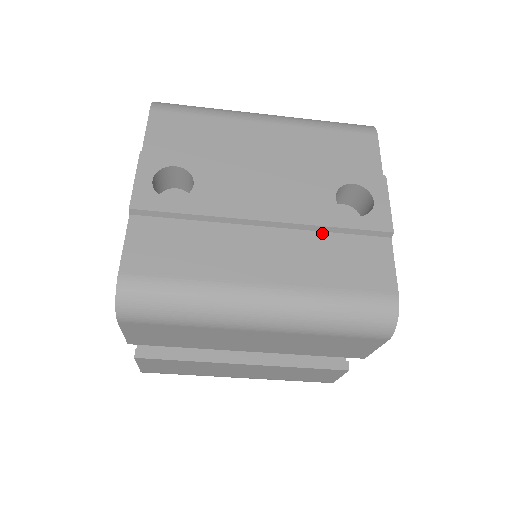
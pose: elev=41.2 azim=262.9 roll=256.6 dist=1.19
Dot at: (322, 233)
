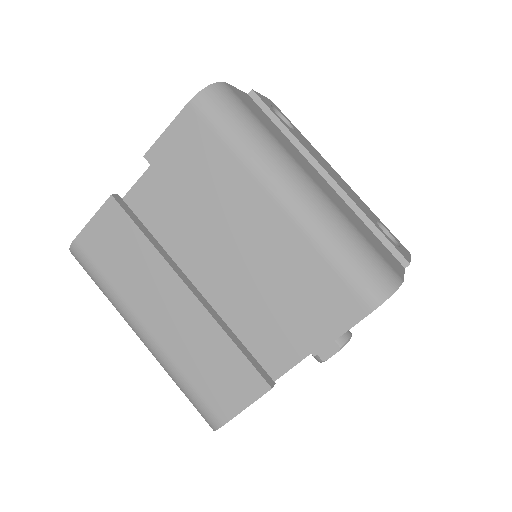
Dot at: (360, 218)
